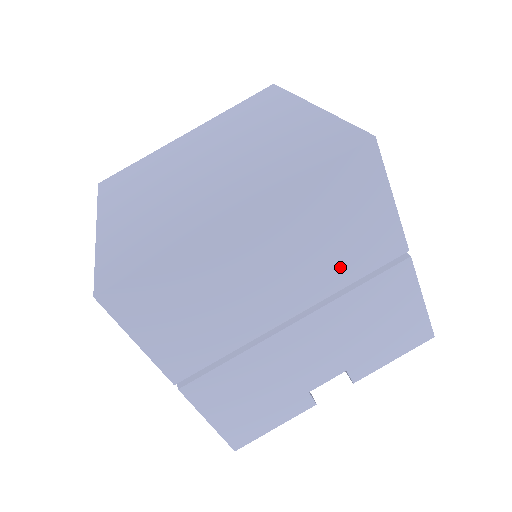
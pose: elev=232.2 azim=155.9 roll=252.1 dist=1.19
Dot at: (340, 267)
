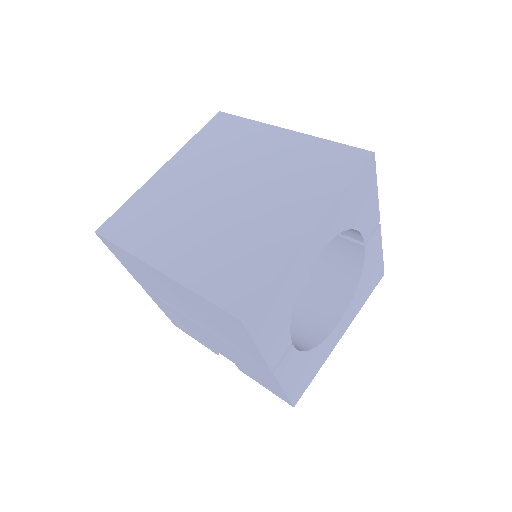
Dot at: (225, 335)
